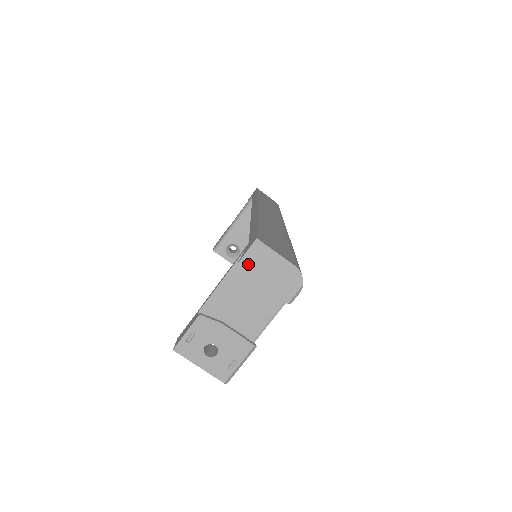
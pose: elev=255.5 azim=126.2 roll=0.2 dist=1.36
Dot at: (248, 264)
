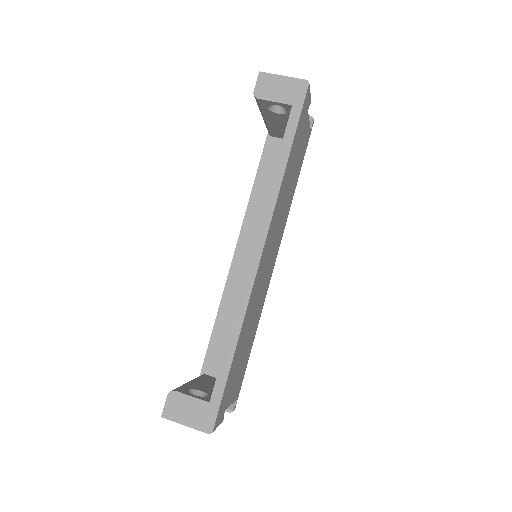
Dot at: occluded
